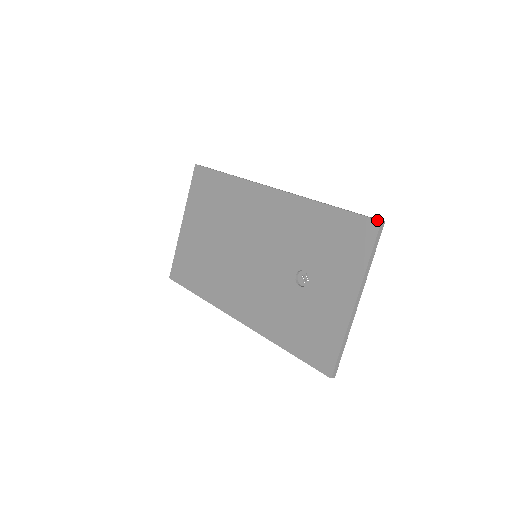
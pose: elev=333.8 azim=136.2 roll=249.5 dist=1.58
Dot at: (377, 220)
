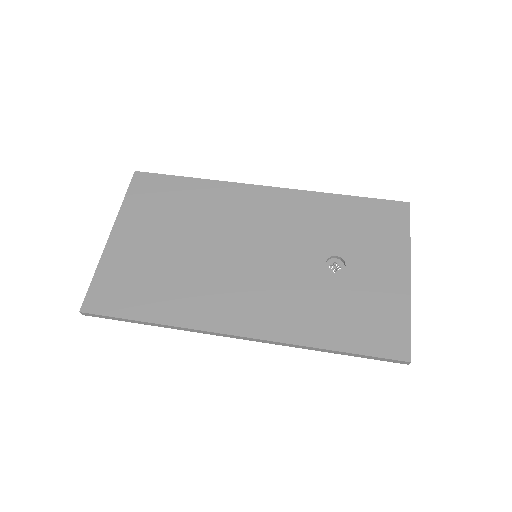
Dot at: (405, 202)
